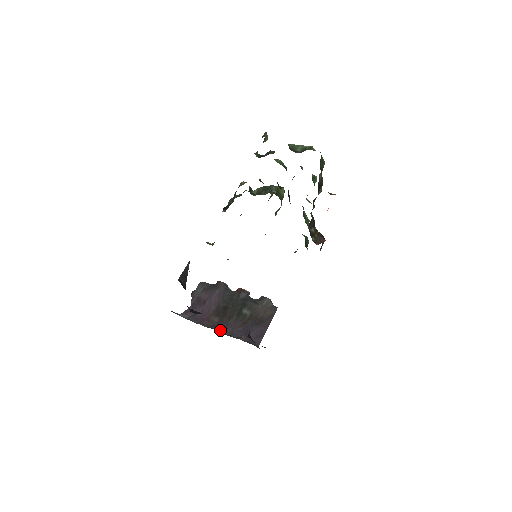
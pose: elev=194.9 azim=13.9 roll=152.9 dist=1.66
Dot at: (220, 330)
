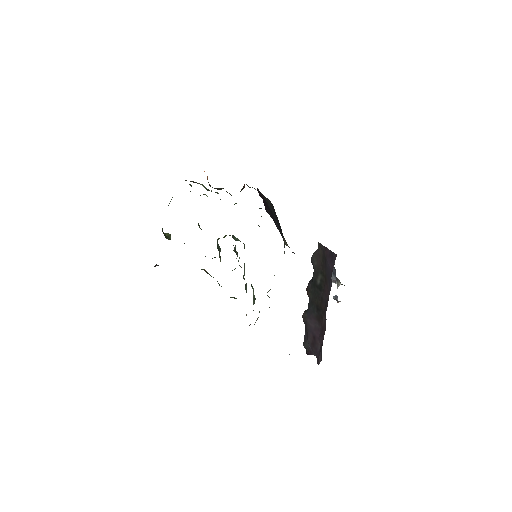
Dot at: (326, 309)
